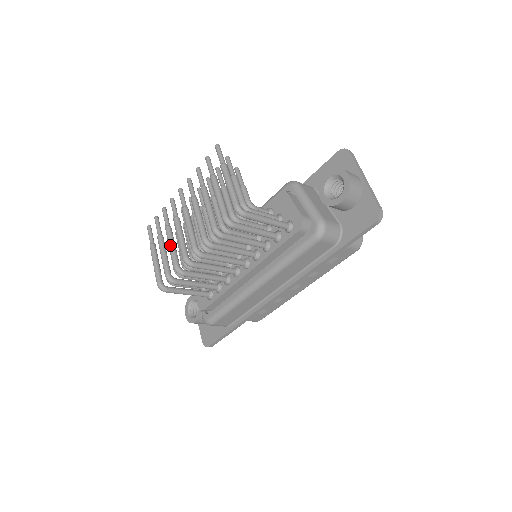
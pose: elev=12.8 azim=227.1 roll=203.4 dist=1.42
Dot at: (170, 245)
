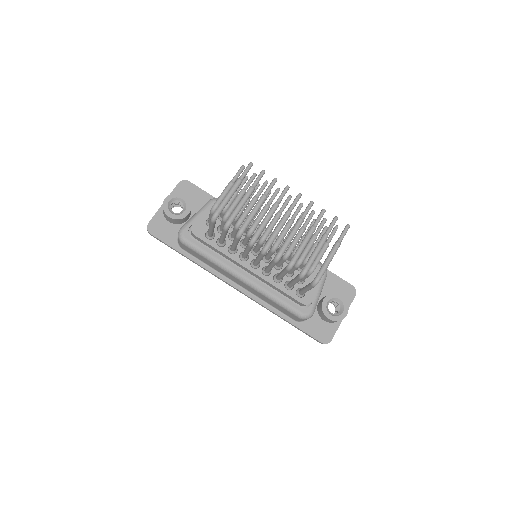
Dot at: (255, 212)
